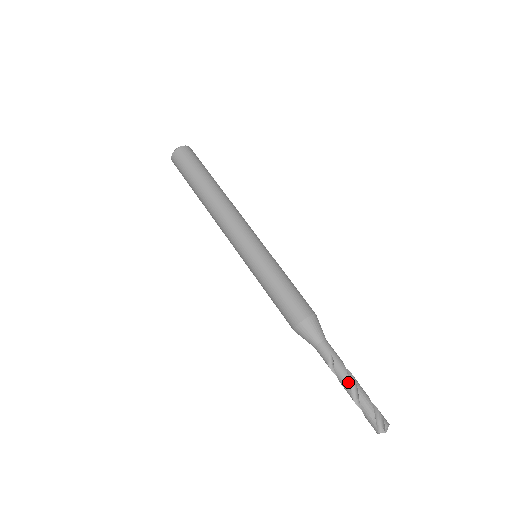
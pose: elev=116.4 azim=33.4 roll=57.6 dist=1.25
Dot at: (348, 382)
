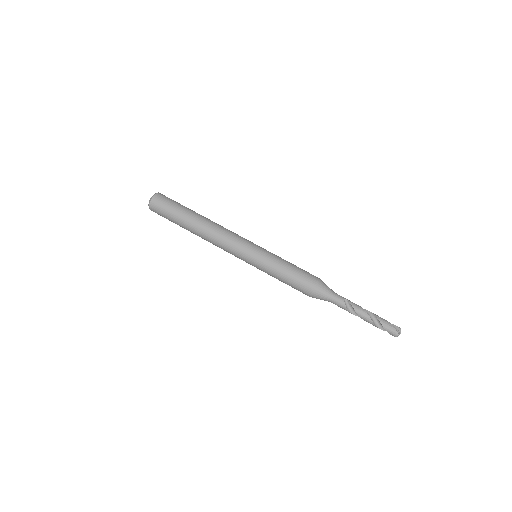
Dot at: (365, 311)
